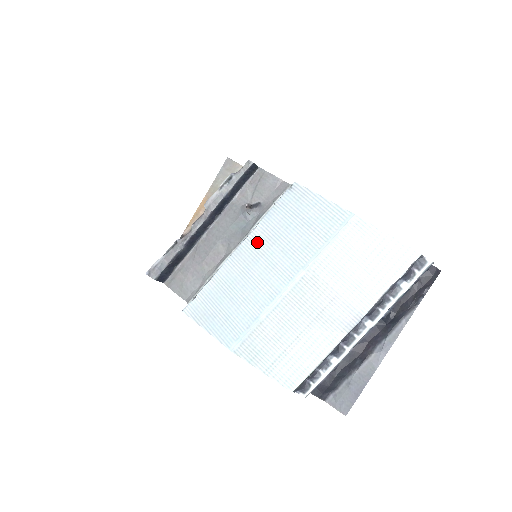
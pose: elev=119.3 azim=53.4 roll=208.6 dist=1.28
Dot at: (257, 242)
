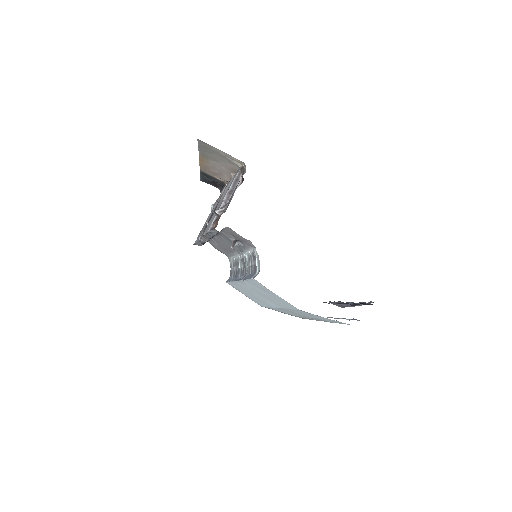
Dot at: (248, 286)
